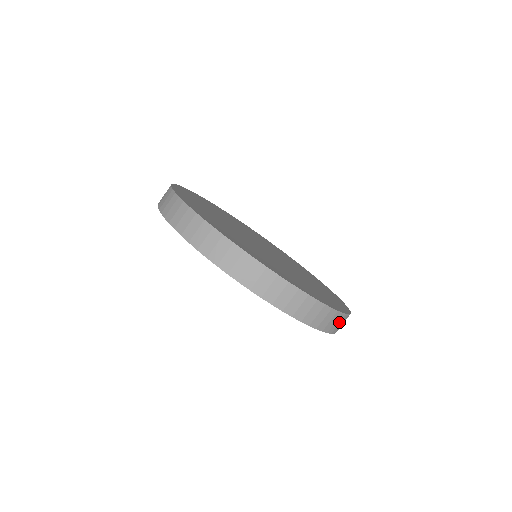
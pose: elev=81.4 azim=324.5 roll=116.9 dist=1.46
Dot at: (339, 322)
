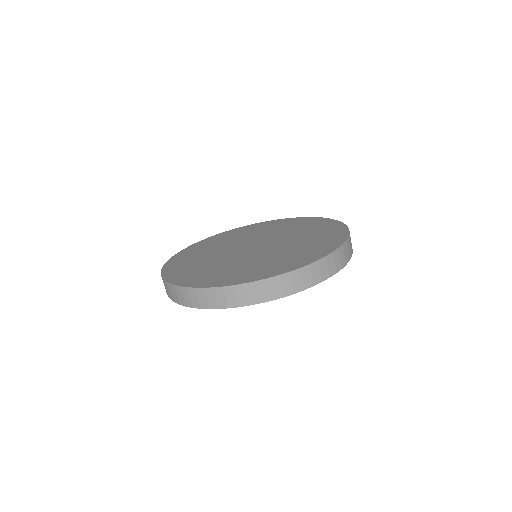
Dot at: occluded
